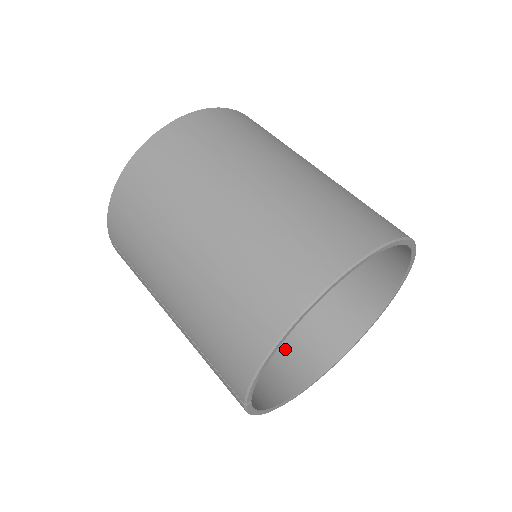
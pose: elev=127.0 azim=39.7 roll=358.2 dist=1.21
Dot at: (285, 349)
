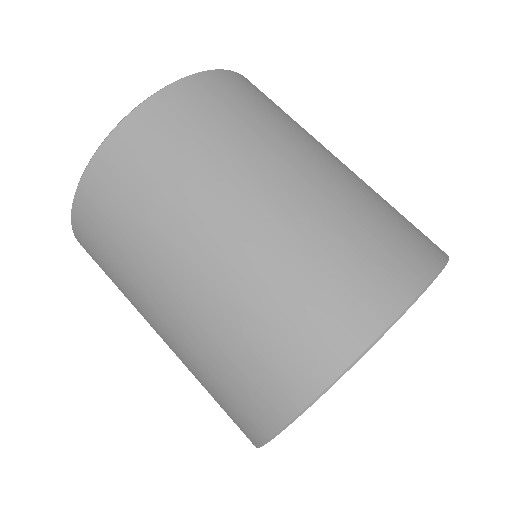
Dot at: occluded
